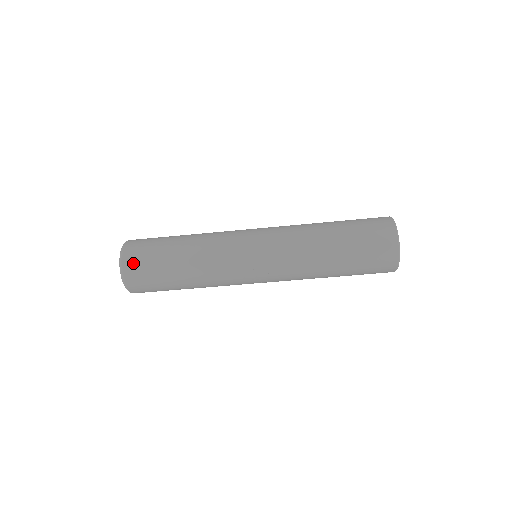
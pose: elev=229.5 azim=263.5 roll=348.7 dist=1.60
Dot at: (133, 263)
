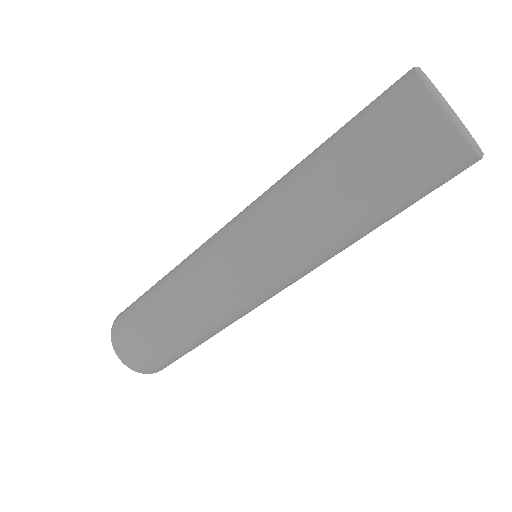
Dot at: (119, 329)
